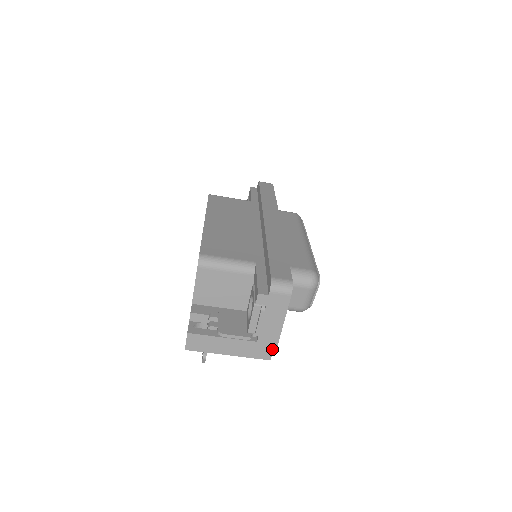
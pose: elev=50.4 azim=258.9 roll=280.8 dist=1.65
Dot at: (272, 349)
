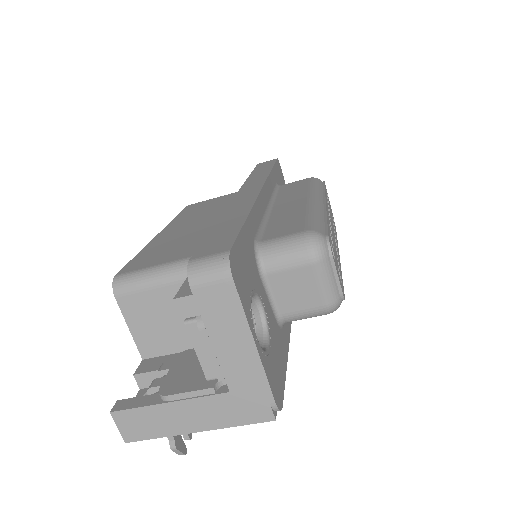
Dot at: (265, 398)
